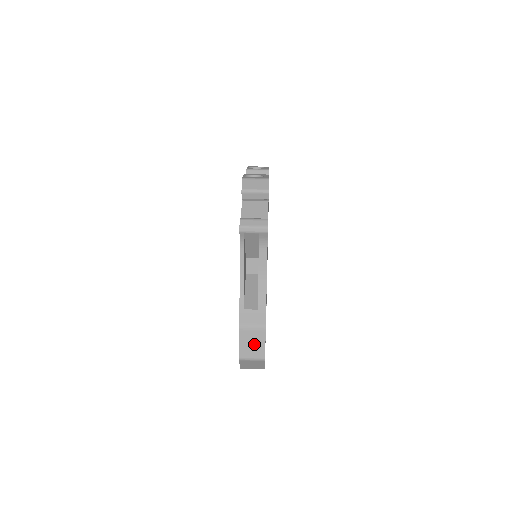
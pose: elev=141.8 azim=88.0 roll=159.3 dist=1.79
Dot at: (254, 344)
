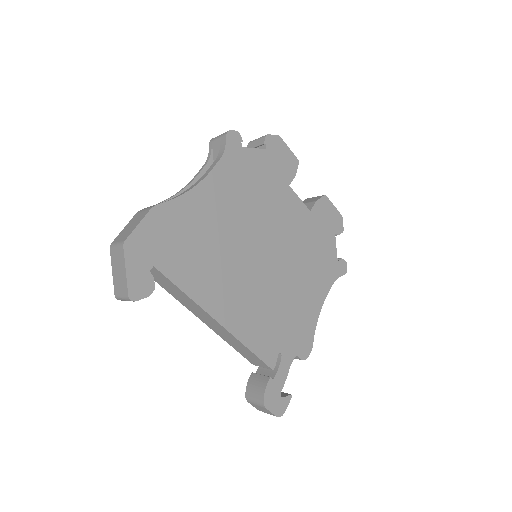
Dot at: (132, 226)
